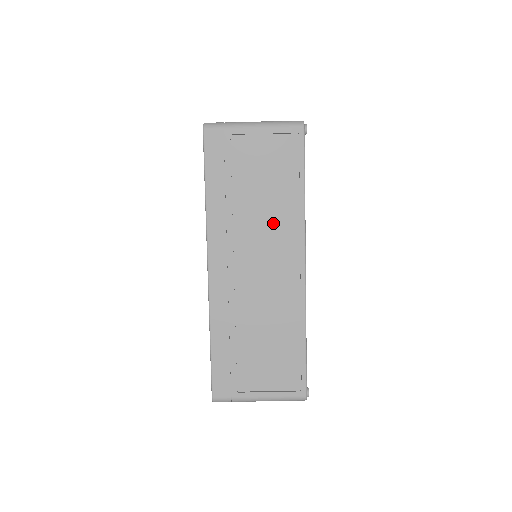
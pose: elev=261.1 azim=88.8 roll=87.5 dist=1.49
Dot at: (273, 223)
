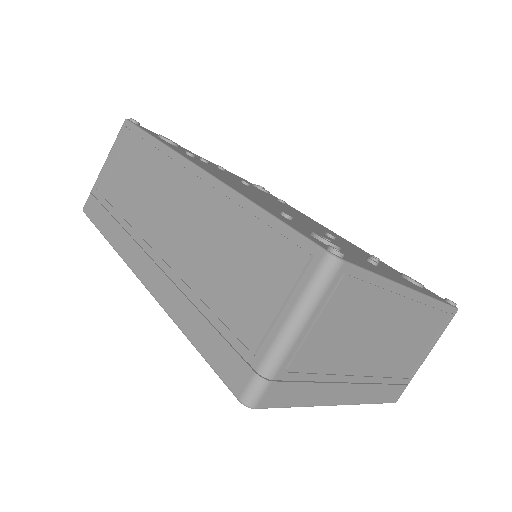
Dot at: (153, 184)
